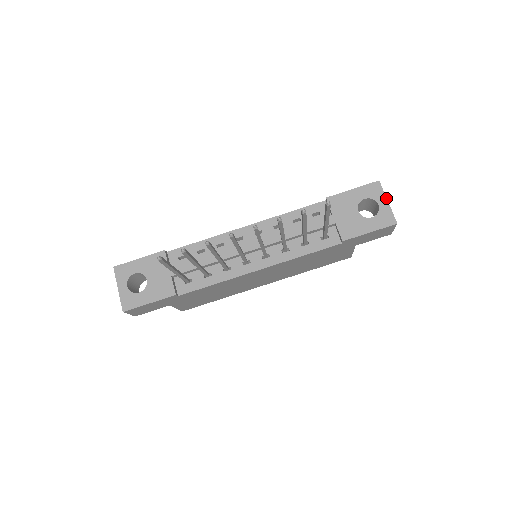
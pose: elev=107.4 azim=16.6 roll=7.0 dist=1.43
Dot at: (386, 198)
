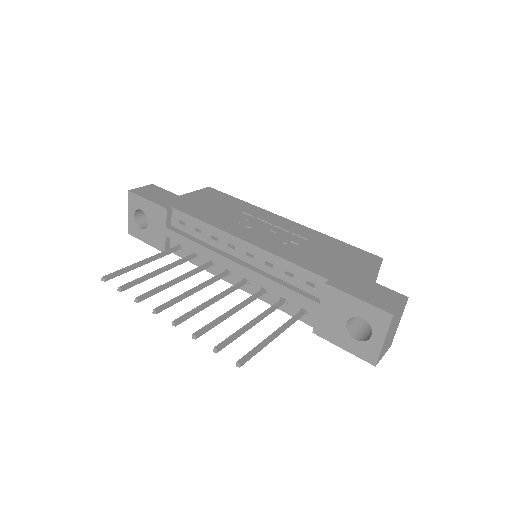
Dot at: (385, 337)
